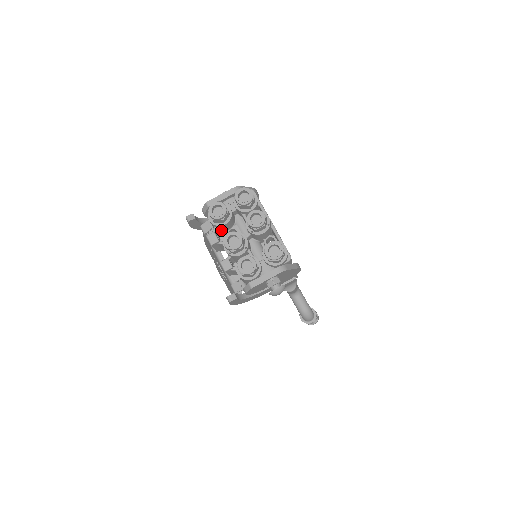
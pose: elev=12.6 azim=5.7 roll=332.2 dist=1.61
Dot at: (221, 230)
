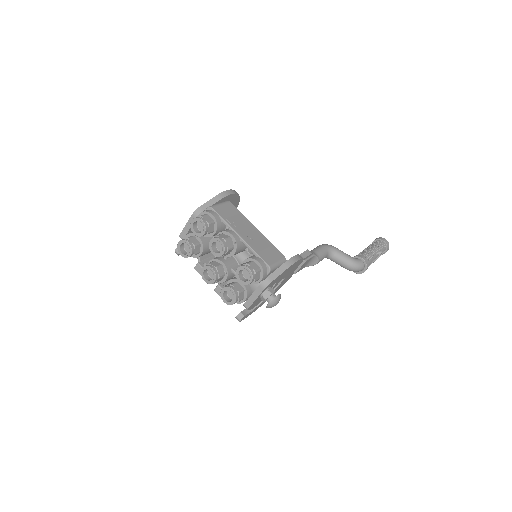
Dot at: occluded
